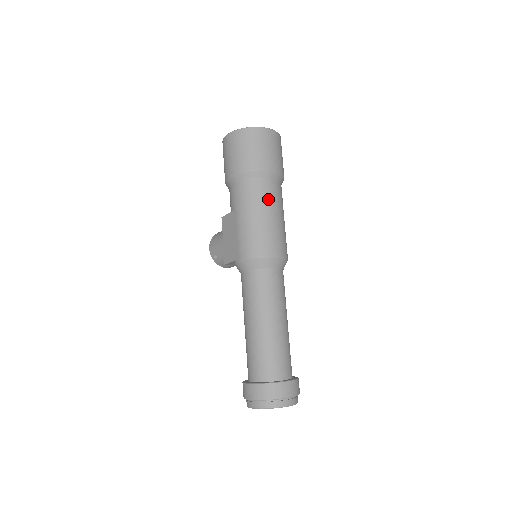
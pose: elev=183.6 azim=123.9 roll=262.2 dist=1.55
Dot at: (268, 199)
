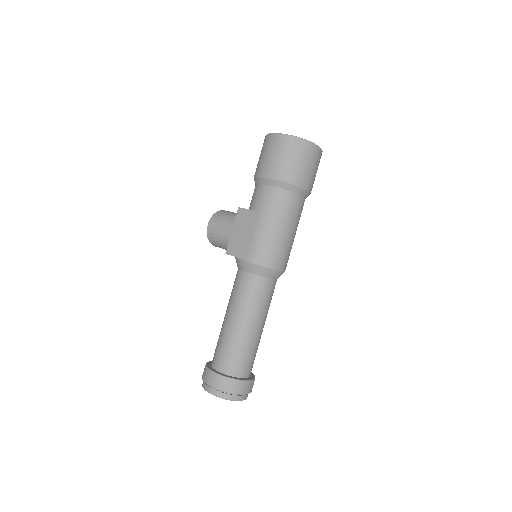
Dot at: (293, 215)
